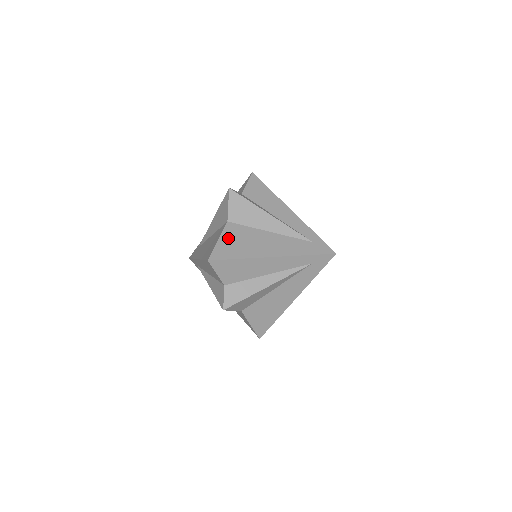
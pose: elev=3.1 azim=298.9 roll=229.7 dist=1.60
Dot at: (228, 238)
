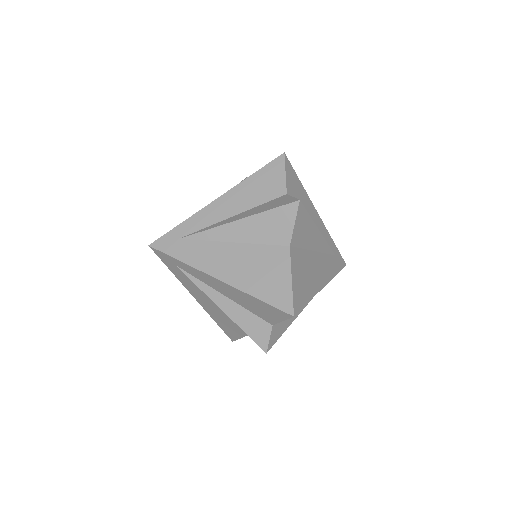
Dot at: (297, 273)
